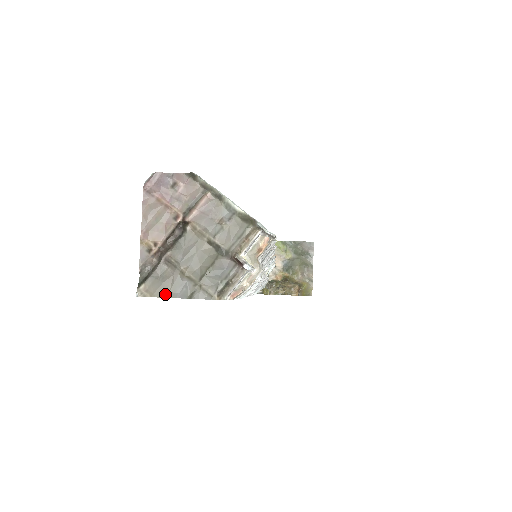
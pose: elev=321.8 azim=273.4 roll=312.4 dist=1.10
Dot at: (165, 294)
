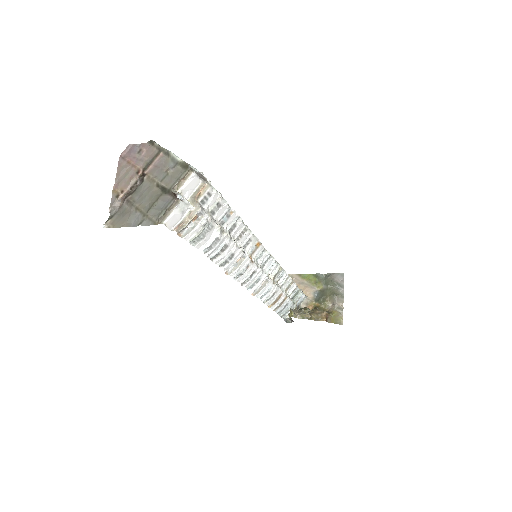
Dot at: (123, 225)
